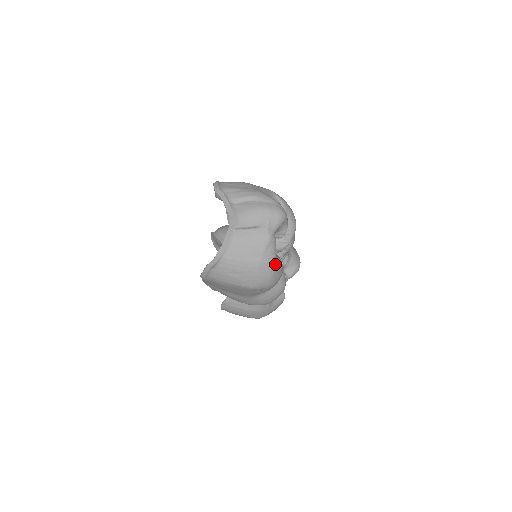
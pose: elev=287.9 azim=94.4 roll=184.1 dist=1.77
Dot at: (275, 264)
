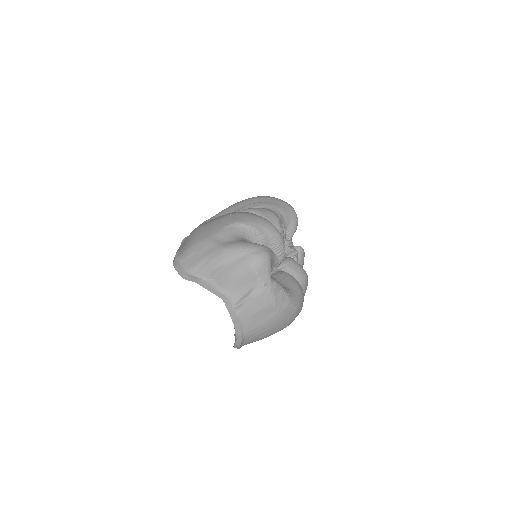
Dot at: (293, 299)
